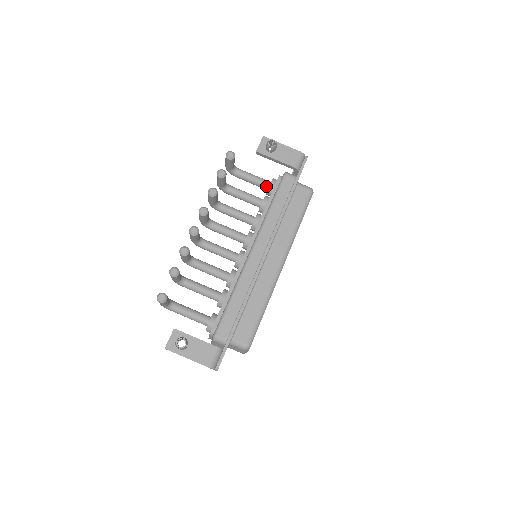
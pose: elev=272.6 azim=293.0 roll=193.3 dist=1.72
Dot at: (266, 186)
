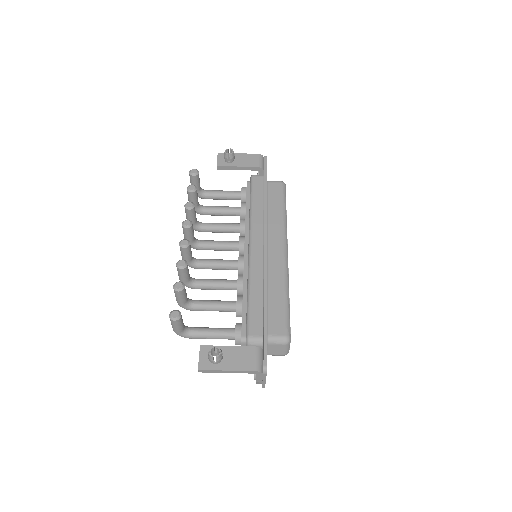
Dot at: (238, 195)
